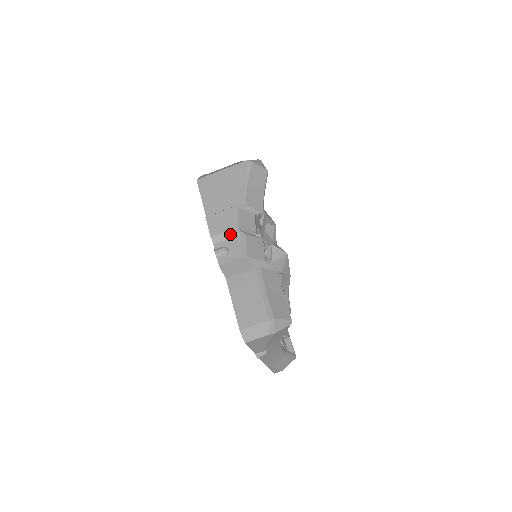
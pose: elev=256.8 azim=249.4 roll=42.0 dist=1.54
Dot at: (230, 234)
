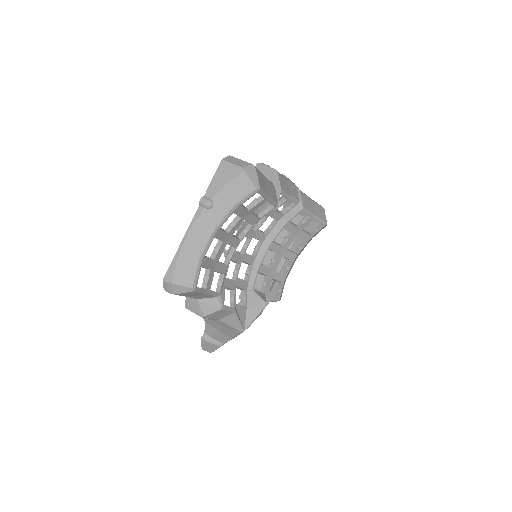
Dot at: occluded
